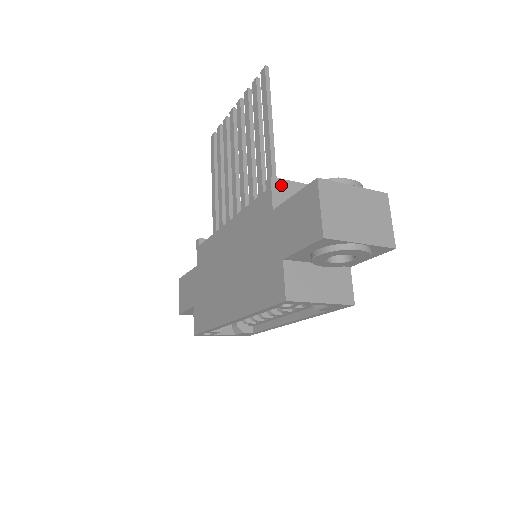
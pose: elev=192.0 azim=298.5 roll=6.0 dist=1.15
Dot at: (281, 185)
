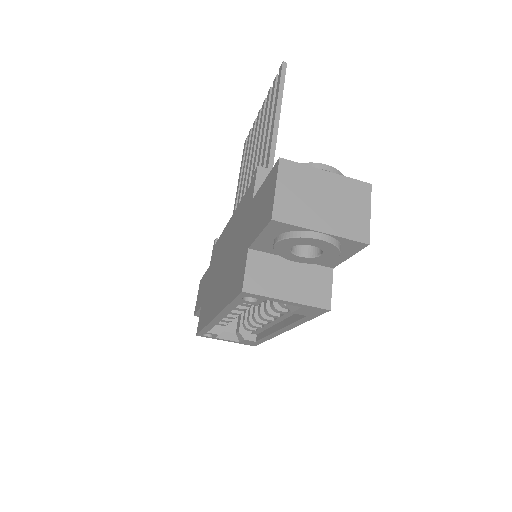
Dot at: occluded
